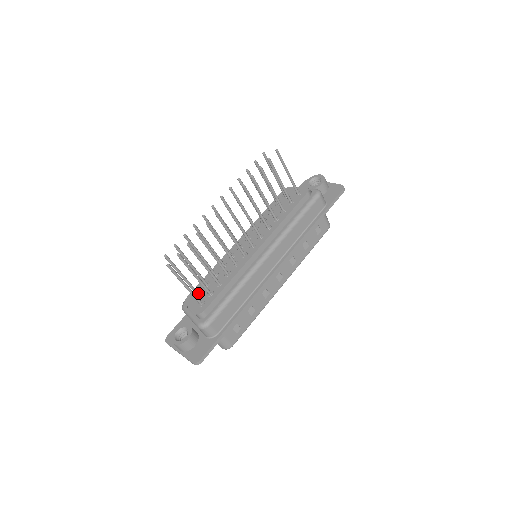
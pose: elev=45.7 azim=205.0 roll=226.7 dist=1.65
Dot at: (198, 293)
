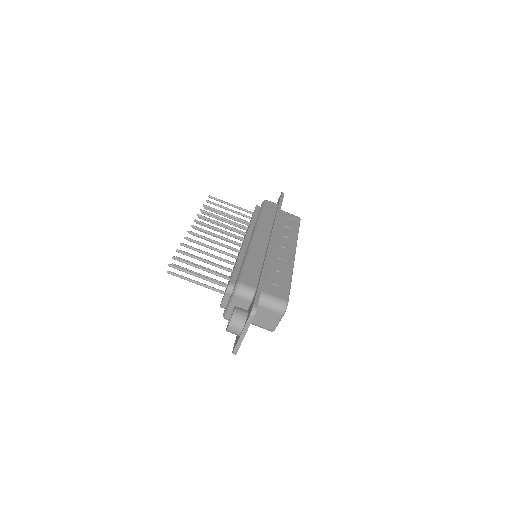
Dot at: (224, 292)
